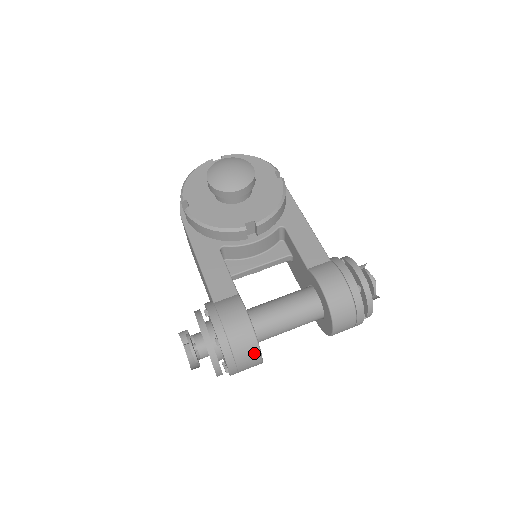
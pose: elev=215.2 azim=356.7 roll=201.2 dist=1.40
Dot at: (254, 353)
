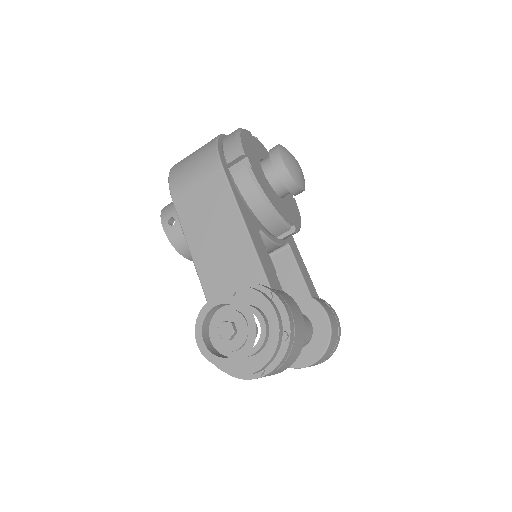
Dot at: (291, 362)
